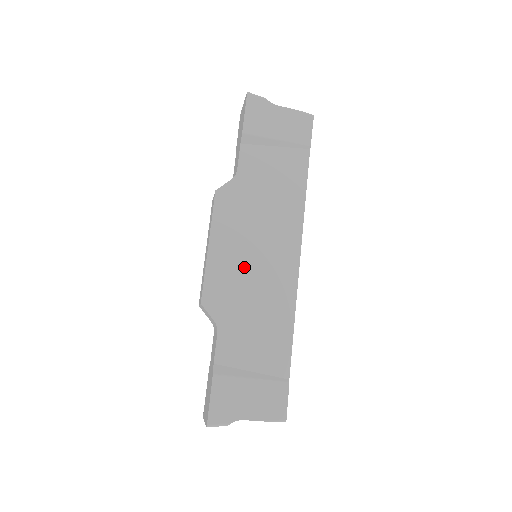
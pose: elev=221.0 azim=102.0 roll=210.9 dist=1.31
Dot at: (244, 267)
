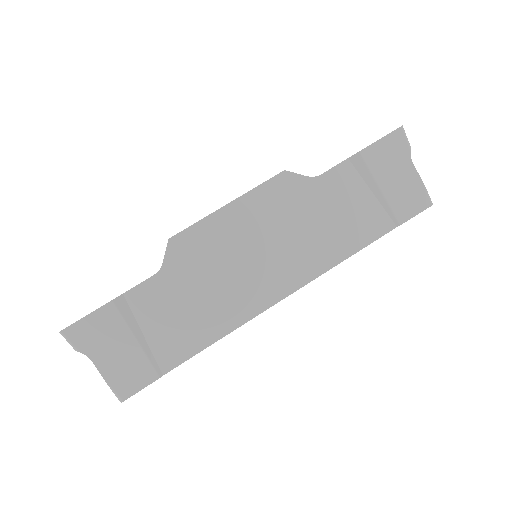
Dot at: (234, 252)
